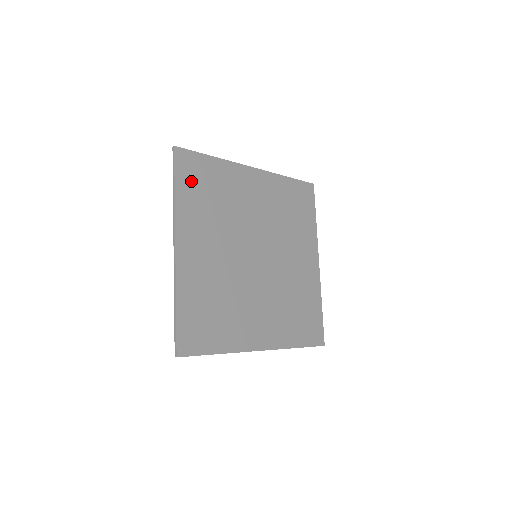
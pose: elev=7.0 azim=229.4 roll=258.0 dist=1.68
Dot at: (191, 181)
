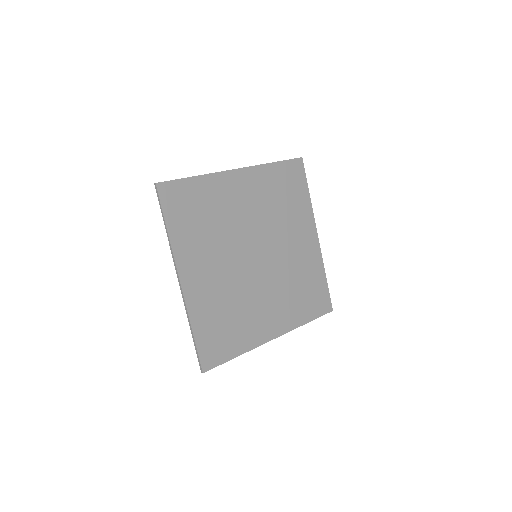
Dot at: (180, 211)
